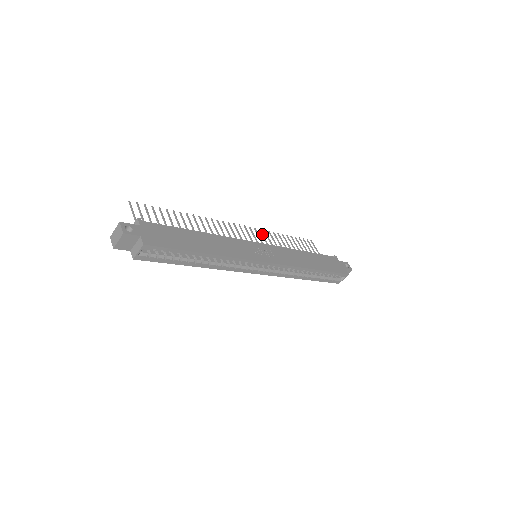
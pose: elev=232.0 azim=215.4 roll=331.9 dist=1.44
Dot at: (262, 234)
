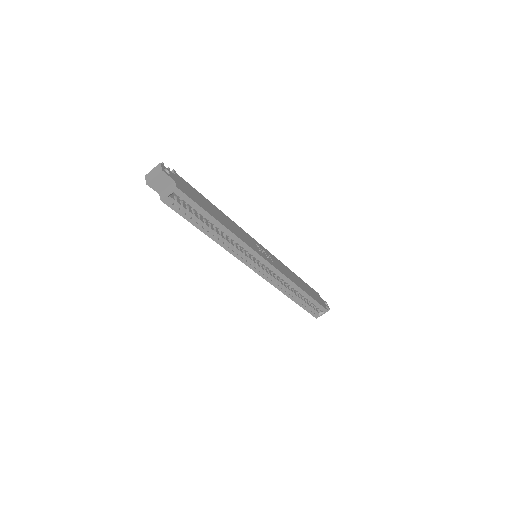
Dot at: occluded
